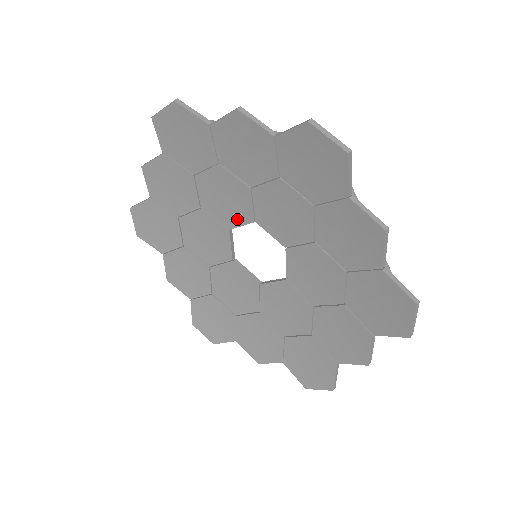
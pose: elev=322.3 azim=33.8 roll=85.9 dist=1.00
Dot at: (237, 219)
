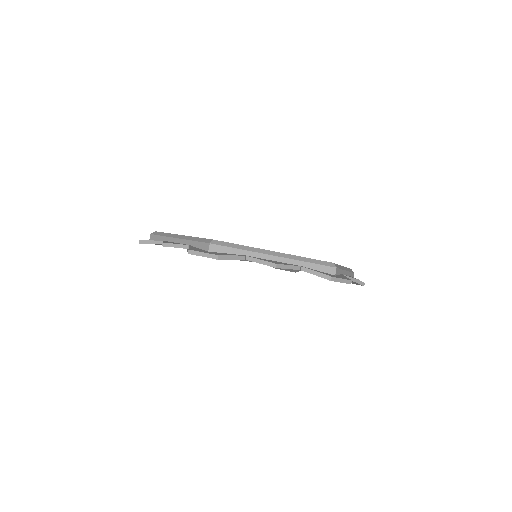
Dot at: occluded
